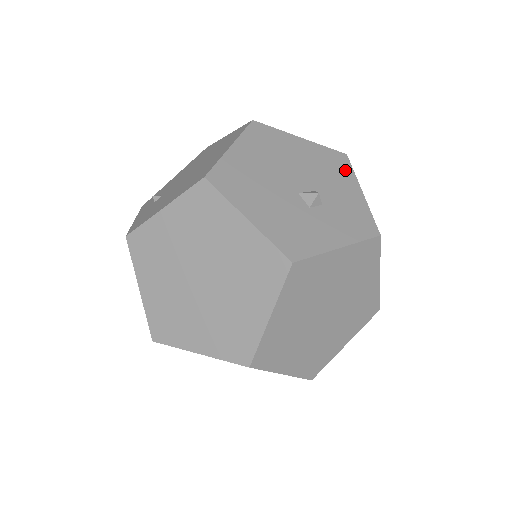
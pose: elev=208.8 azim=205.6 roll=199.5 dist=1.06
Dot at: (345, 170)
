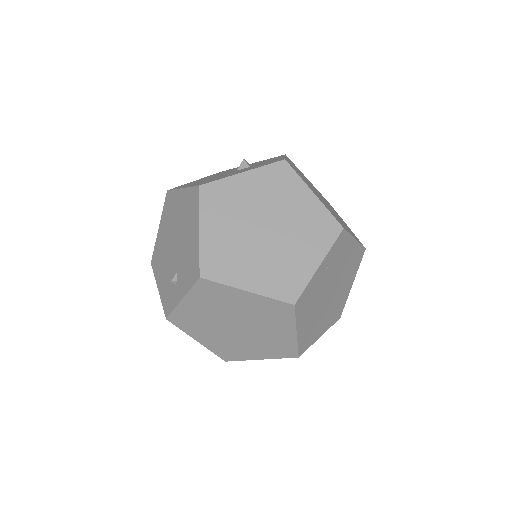
Dot at: occluded
